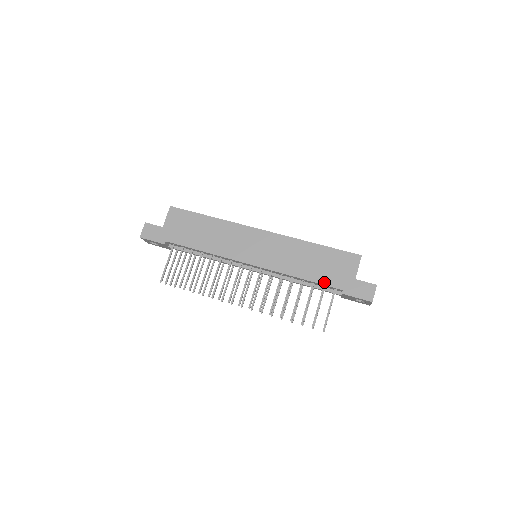
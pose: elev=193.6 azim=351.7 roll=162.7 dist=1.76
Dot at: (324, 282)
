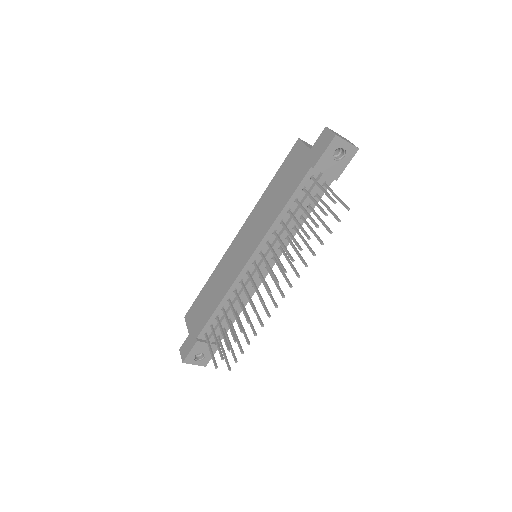
Dot at: (296, 185)
